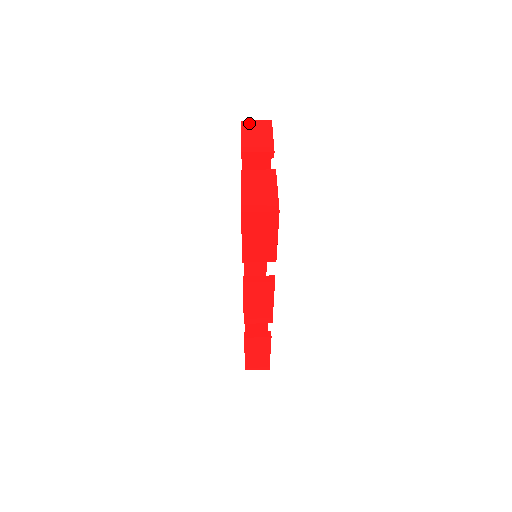
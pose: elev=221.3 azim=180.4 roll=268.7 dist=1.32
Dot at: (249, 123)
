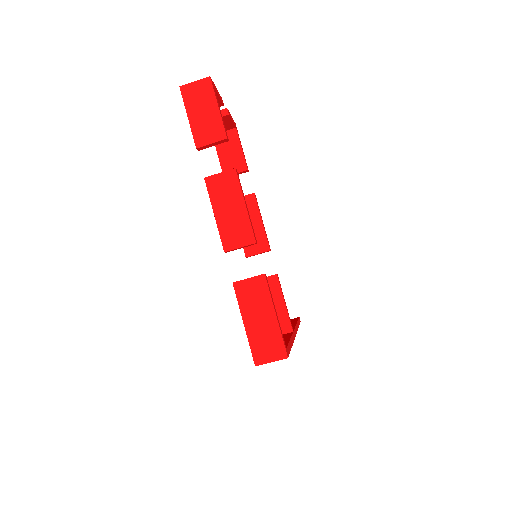
Dot at: occluded
